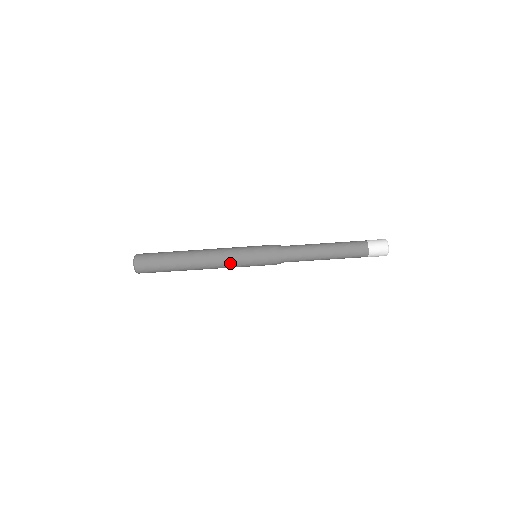
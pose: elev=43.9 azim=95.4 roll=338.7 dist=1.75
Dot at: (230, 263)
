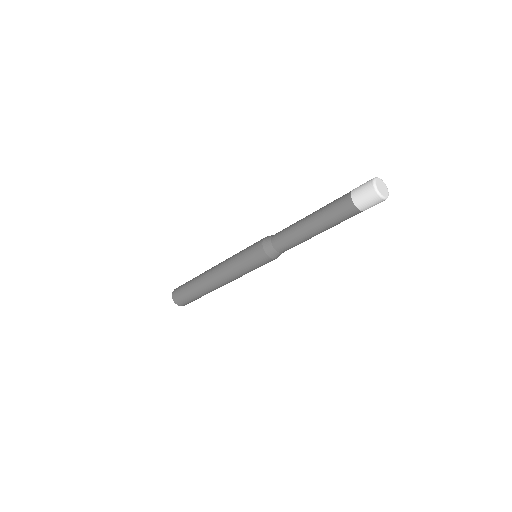
Dot at: (233, 273)
